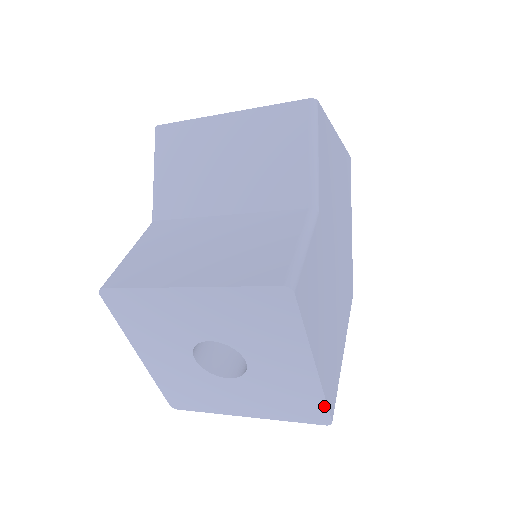
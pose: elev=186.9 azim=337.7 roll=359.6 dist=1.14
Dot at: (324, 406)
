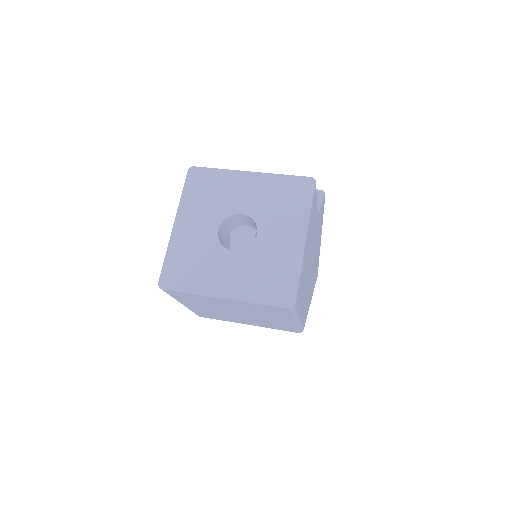
Dot at: (296, 284)
